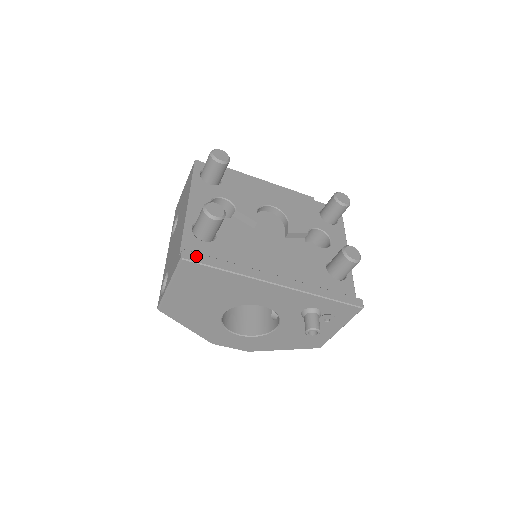
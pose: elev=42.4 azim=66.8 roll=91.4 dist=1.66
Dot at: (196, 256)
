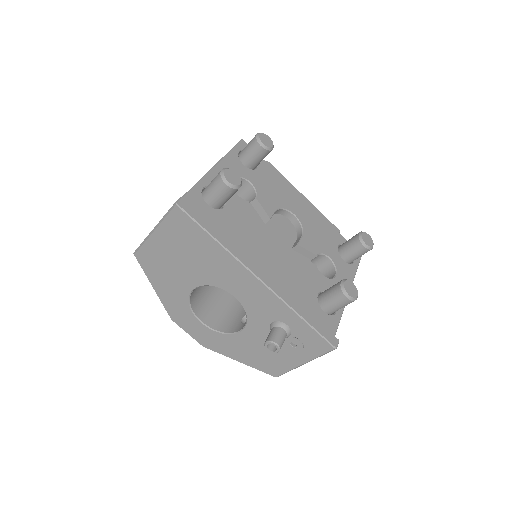
Dot at: (191, 209)
